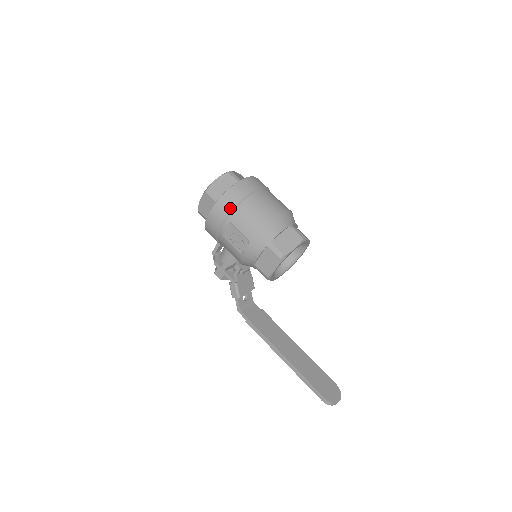
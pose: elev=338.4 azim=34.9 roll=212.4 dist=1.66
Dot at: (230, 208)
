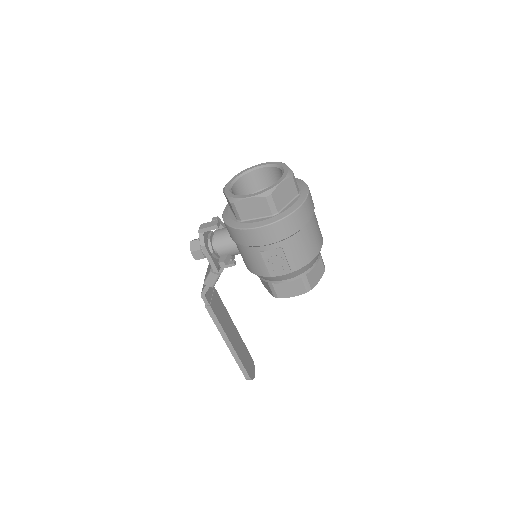
Dot at: (291, 233)
